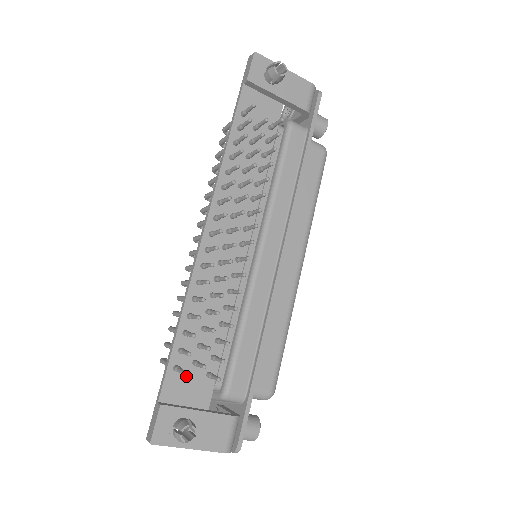
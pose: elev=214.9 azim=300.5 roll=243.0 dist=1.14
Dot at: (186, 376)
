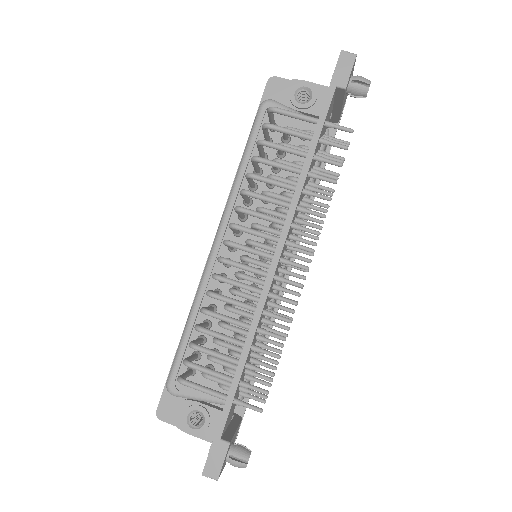
Dot at: occluded
